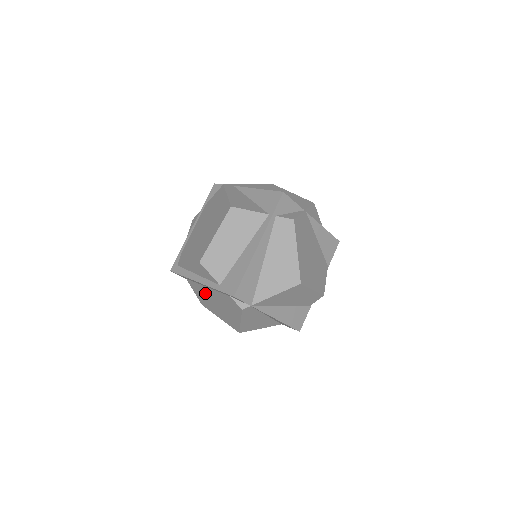
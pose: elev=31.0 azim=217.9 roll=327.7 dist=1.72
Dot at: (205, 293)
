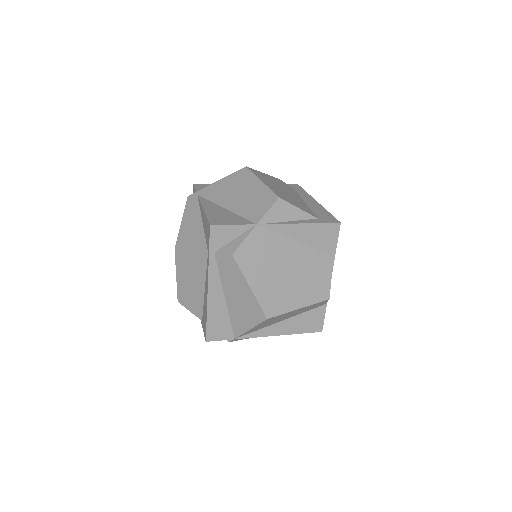
Dot at: occluded
